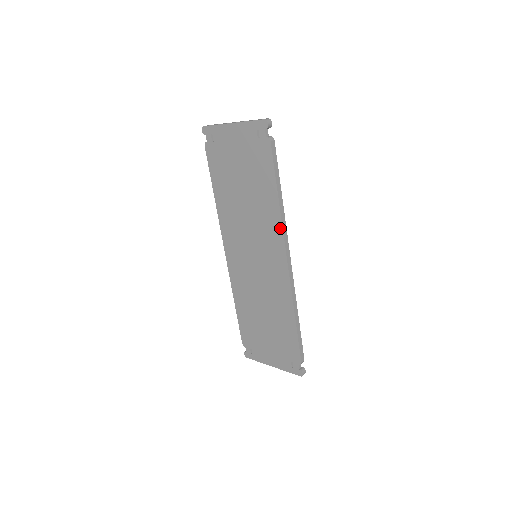
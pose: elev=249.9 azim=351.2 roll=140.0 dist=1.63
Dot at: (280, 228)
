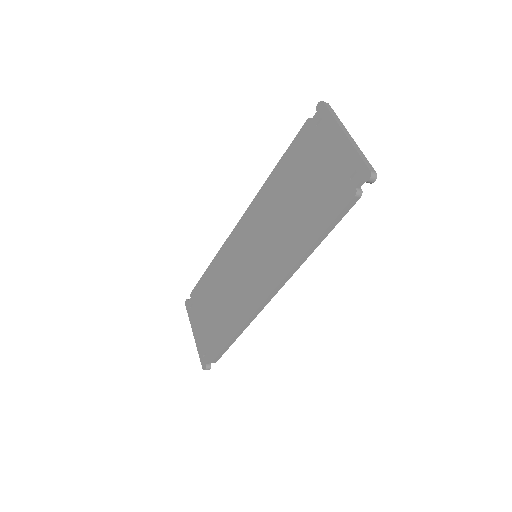
Dot at: (290, 267)
